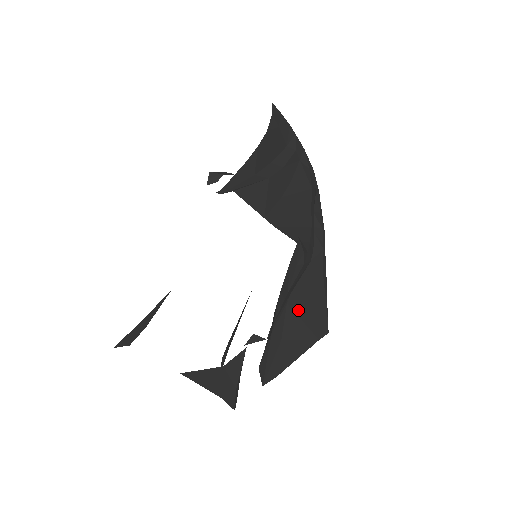
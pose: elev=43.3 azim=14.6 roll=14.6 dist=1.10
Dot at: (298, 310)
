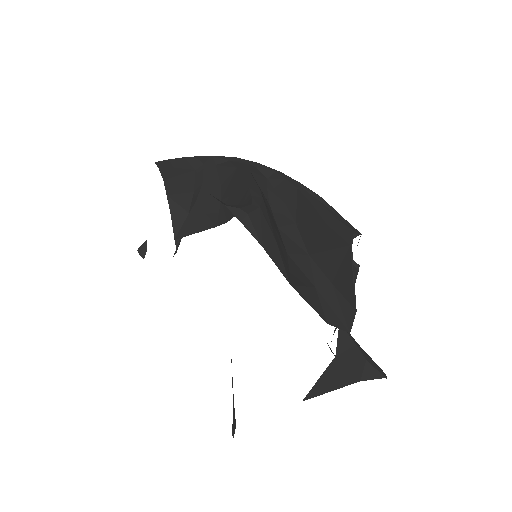
Dot at: (319, 248)
